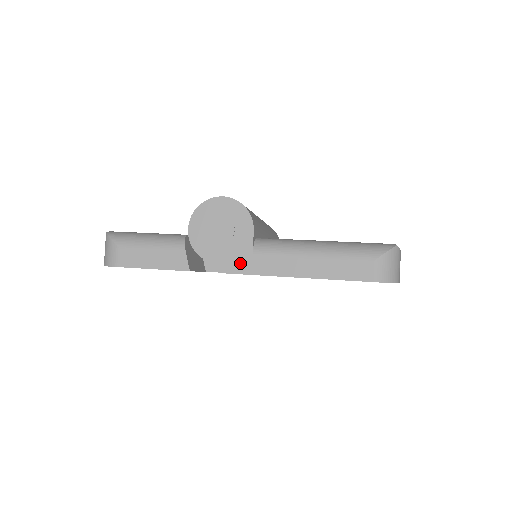
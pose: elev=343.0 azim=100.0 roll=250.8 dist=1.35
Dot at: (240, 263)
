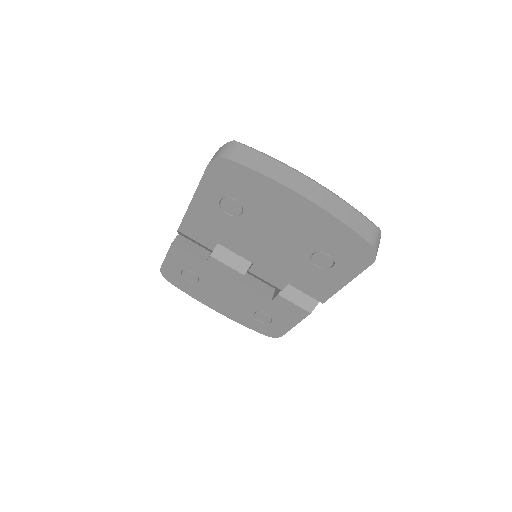
Dot at: occluded
